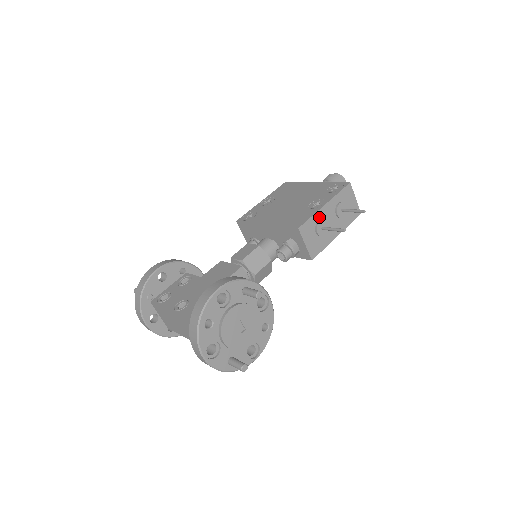
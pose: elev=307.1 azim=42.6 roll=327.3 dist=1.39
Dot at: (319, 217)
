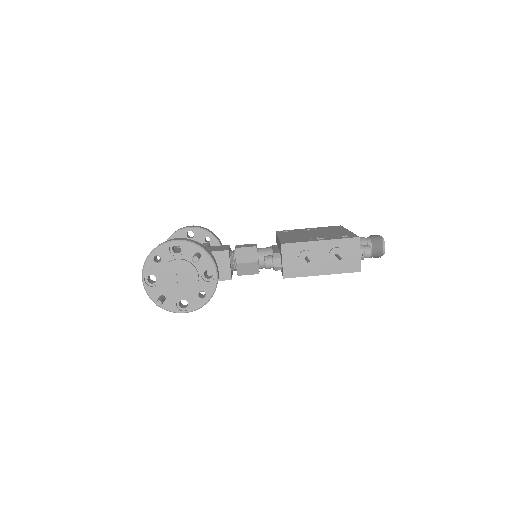
Dot at: (308, 247)
